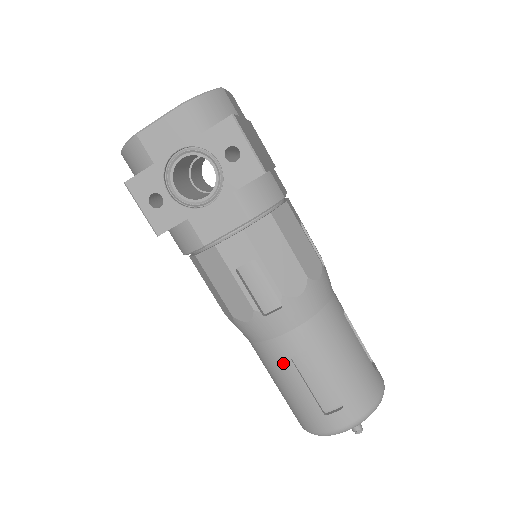
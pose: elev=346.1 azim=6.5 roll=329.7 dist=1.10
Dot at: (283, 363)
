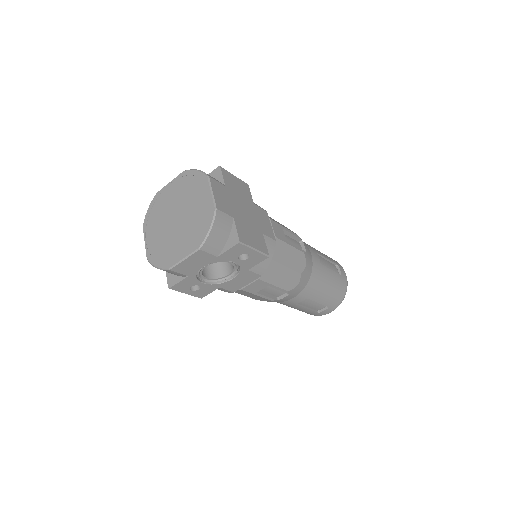
Dot at: (291, 306)
